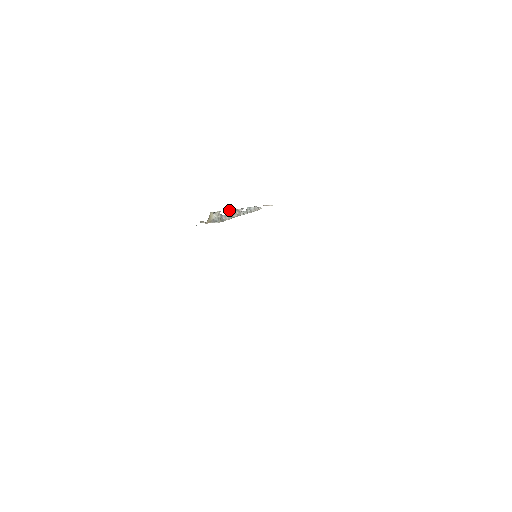
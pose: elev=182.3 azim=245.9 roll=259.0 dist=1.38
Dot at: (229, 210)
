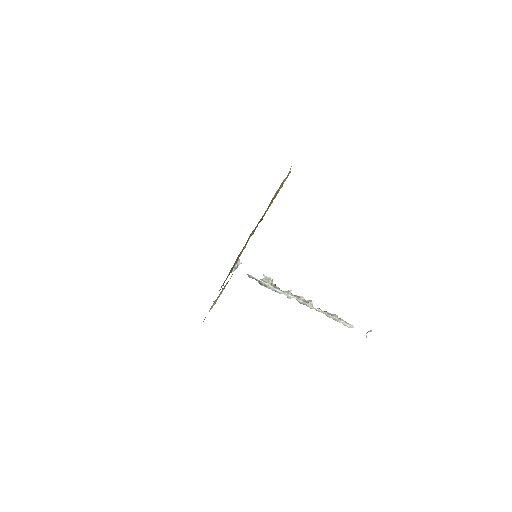
Dot at: (290, 290)
